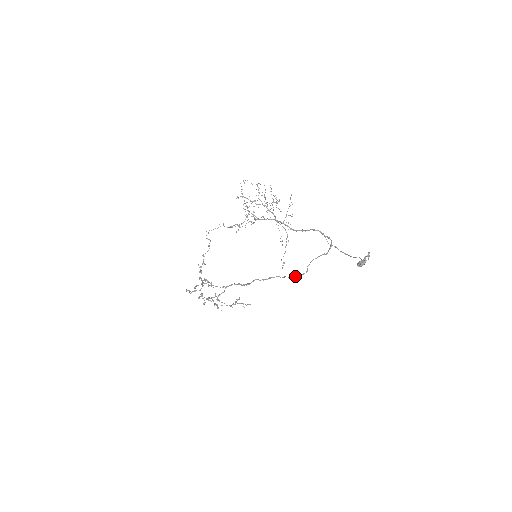
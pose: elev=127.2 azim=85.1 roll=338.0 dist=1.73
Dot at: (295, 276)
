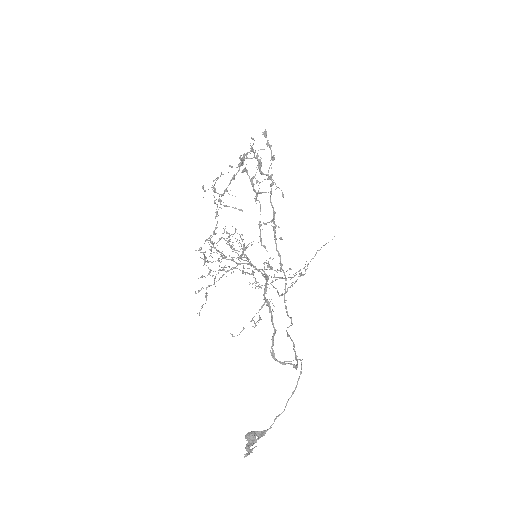
Dot at: (285, 308)
